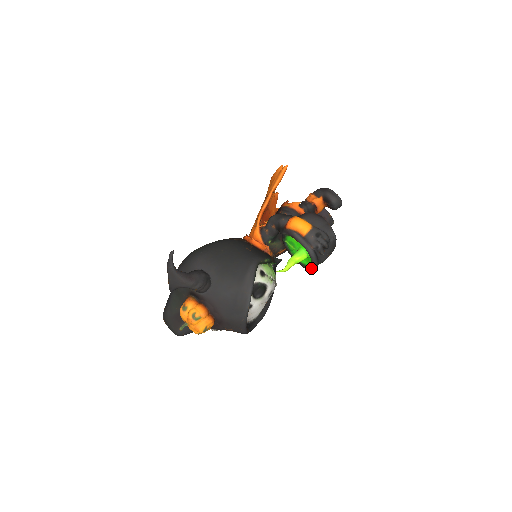
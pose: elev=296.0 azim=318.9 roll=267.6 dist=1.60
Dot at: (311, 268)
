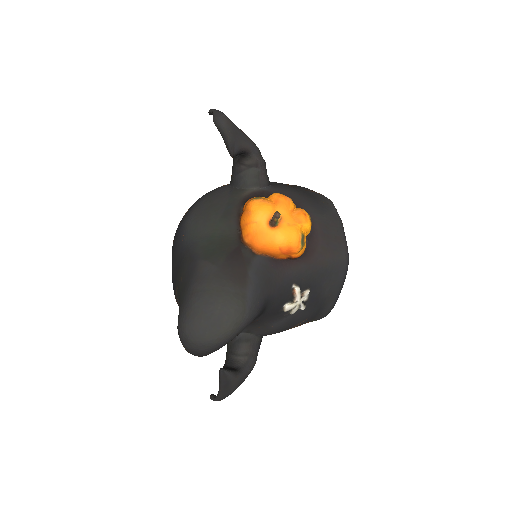
Dot at: occluded
